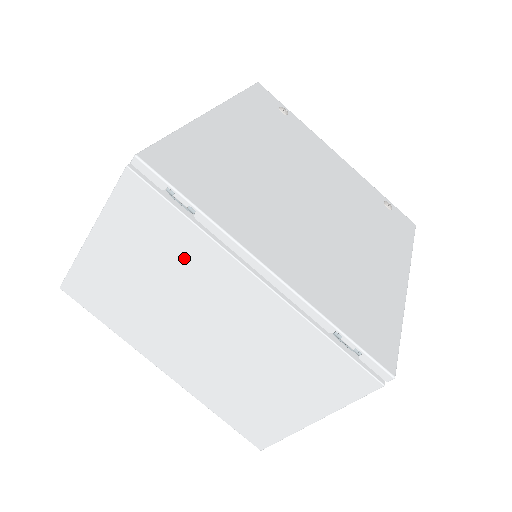
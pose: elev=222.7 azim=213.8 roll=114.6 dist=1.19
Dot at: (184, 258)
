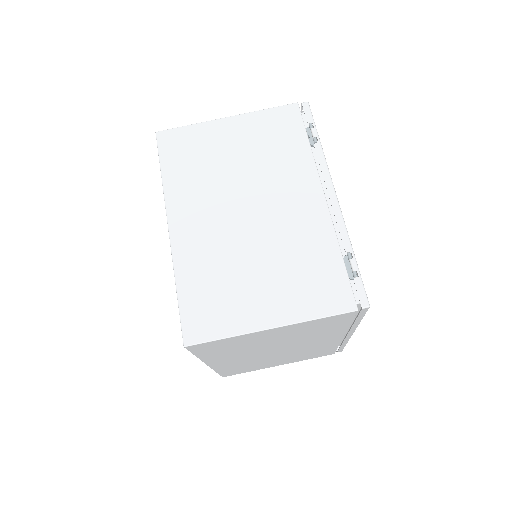
Dot at: (283, 160)
